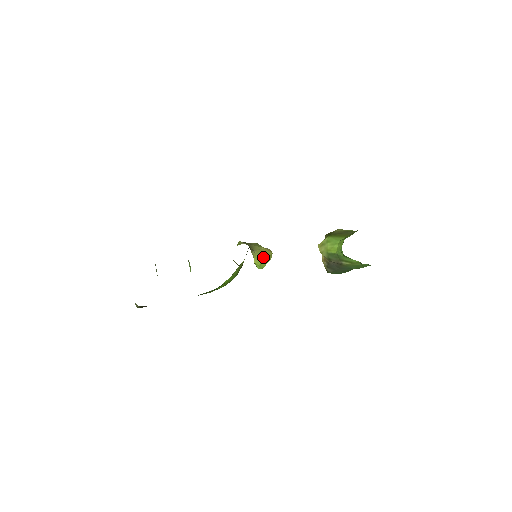
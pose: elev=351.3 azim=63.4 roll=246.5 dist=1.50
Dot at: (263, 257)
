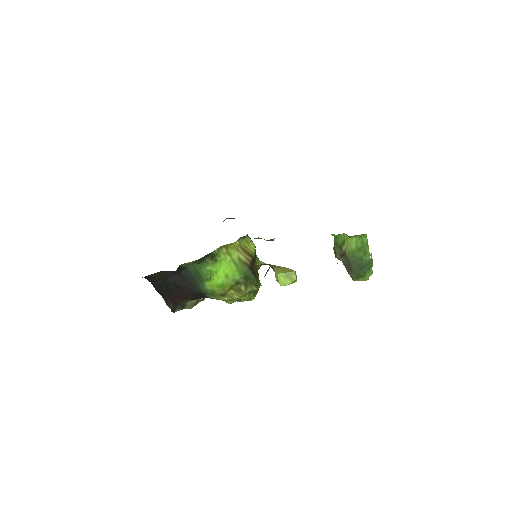
Dot at: (282, 272)
